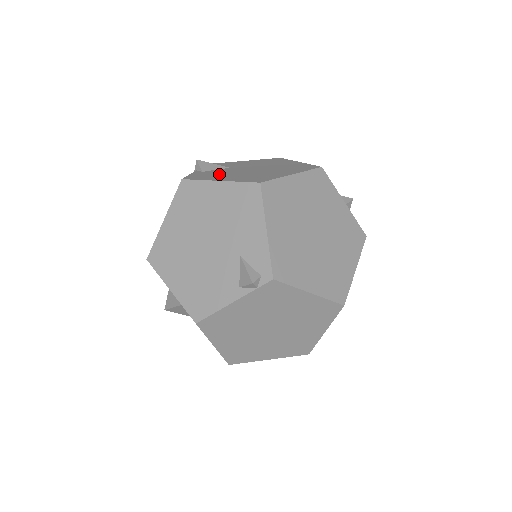
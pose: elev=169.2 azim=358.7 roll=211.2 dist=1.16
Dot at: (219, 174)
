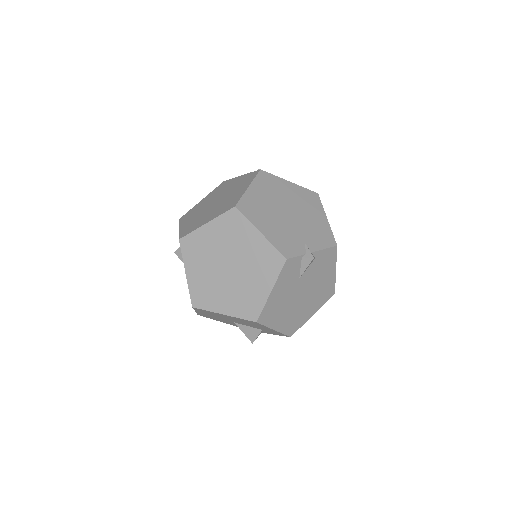
Dot at: occluded
